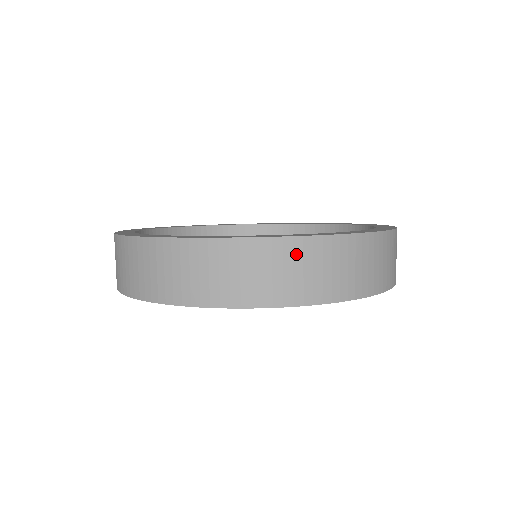
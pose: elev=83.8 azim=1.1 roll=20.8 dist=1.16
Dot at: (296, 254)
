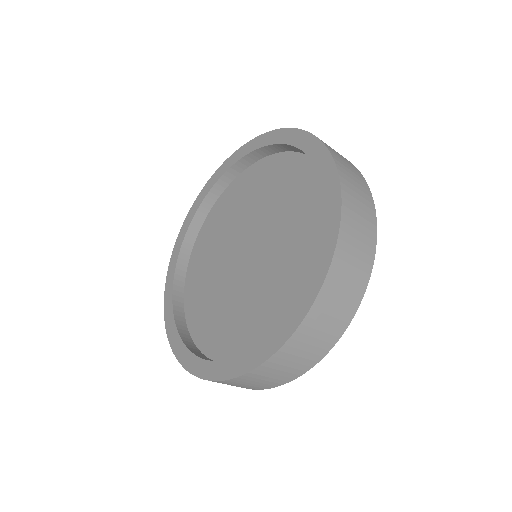
Dot at: (273, 367)
